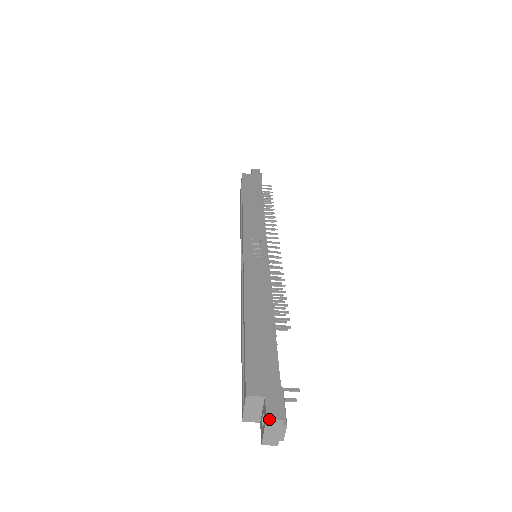
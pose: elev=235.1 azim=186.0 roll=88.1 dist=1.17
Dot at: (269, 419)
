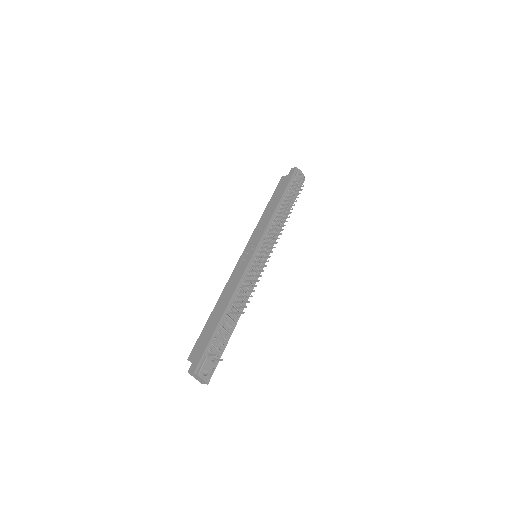
Dot at: (188, 372)
